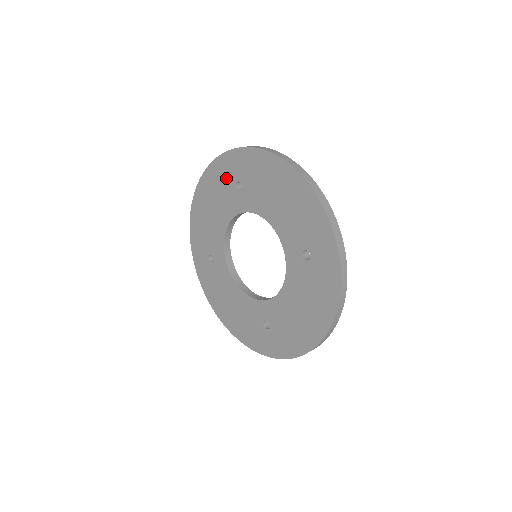
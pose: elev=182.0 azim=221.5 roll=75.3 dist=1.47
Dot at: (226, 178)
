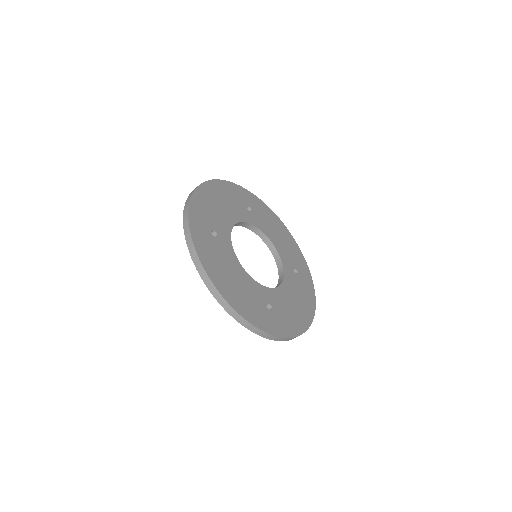
Dot at: occluded
